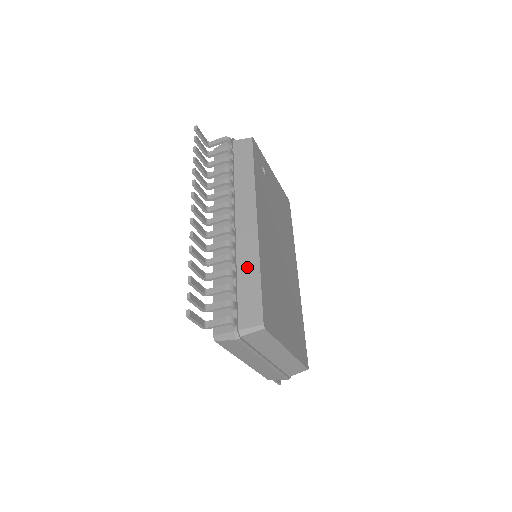
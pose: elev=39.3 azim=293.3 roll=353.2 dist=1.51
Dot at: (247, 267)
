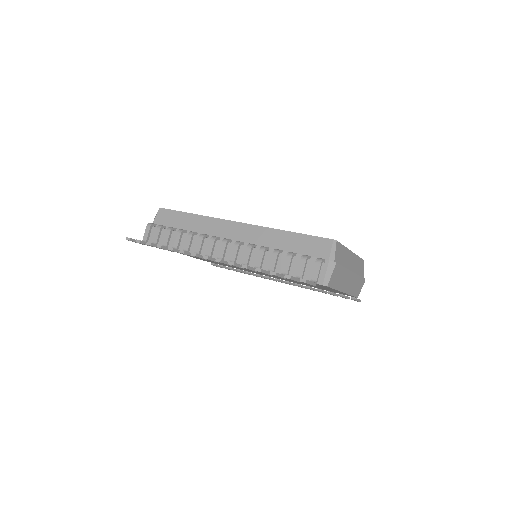
Dot at: (277, 240)
